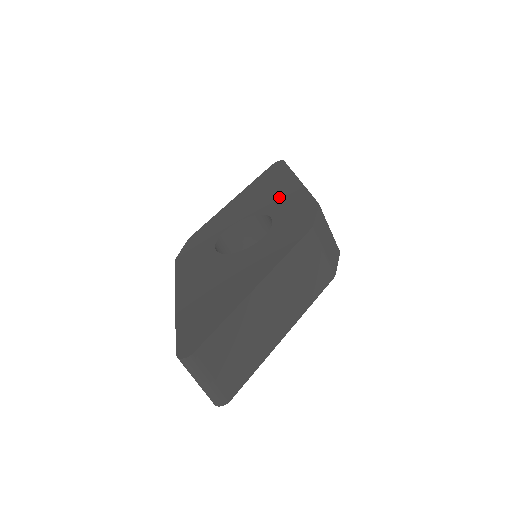
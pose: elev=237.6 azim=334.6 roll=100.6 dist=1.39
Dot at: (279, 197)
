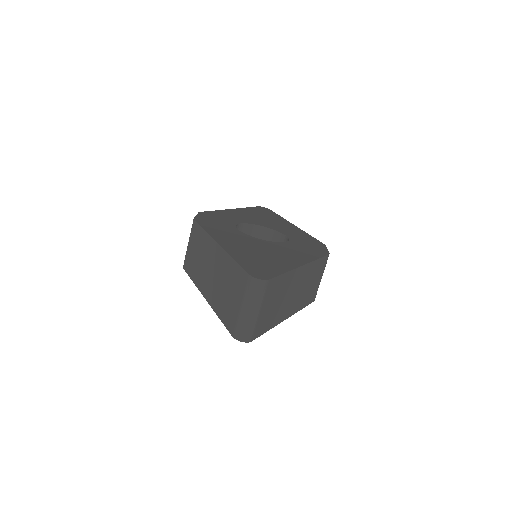
Dot at: (283, 226)
